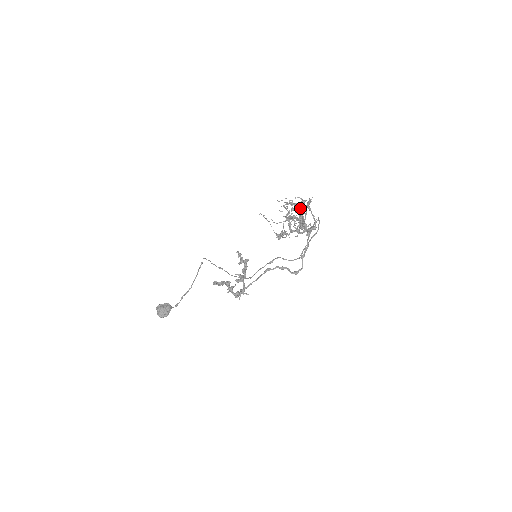
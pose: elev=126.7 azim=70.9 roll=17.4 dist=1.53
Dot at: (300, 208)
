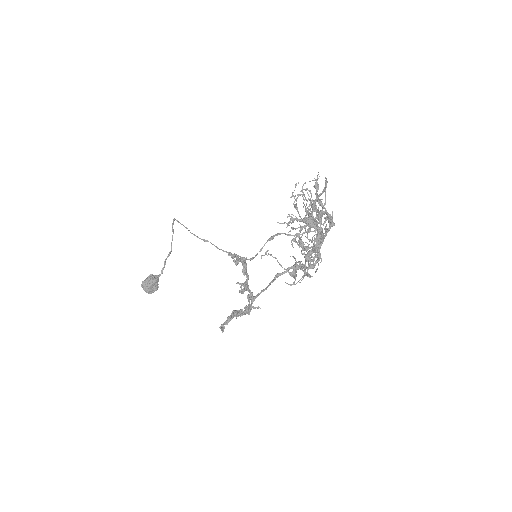
Dot at: (313, 226)
